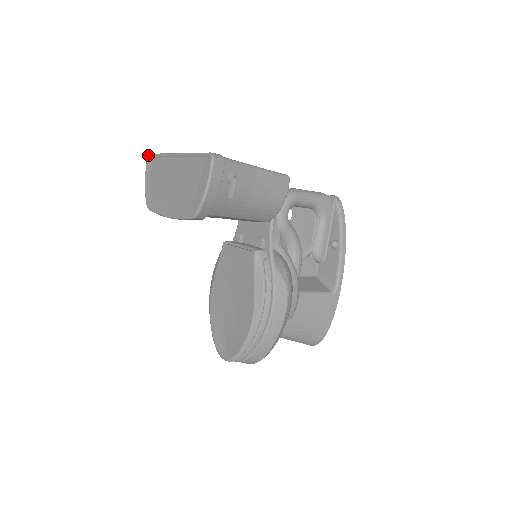
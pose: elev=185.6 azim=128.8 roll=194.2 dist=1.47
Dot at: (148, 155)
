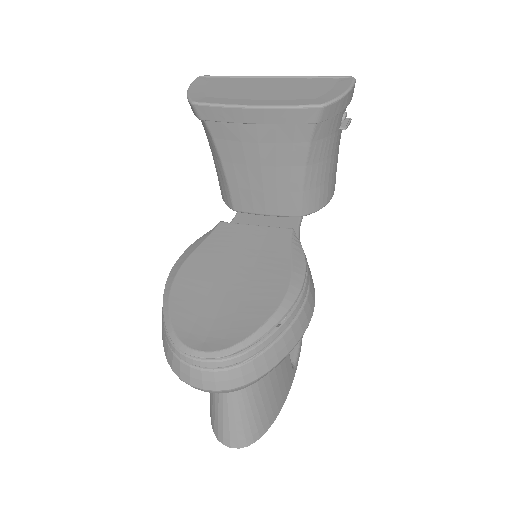
Dot at: occluded
